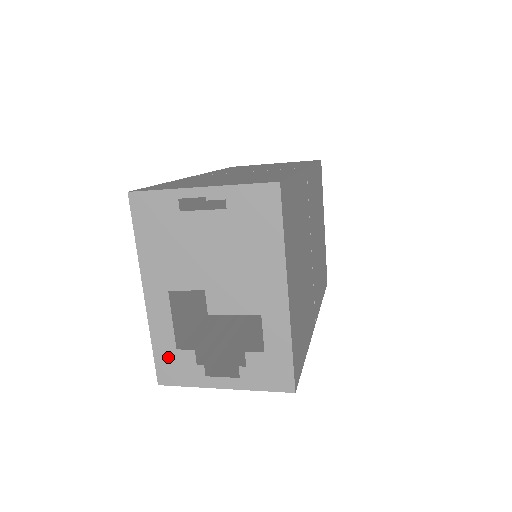
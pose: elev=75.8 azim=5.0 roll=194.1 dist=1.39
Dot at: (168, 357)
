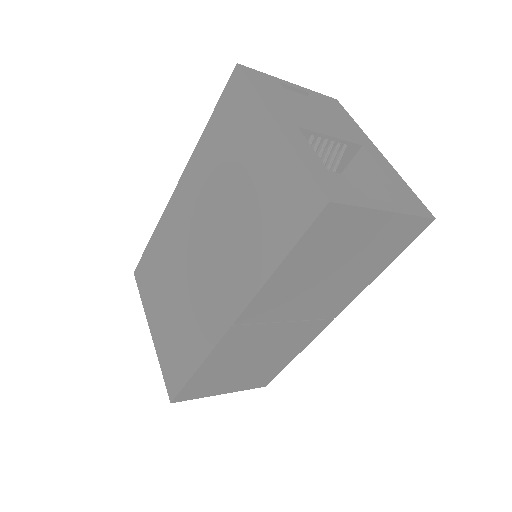
Dot at: (325, 176)
